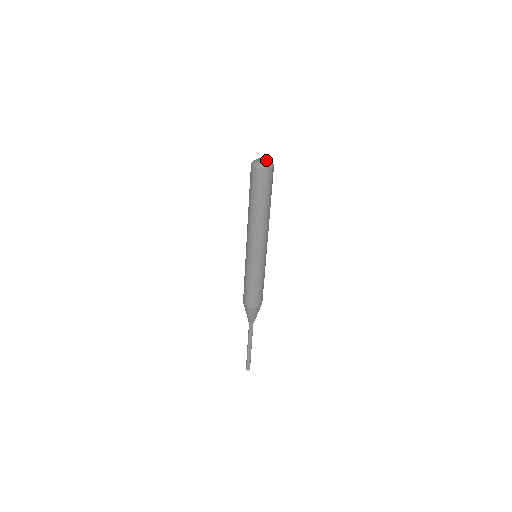
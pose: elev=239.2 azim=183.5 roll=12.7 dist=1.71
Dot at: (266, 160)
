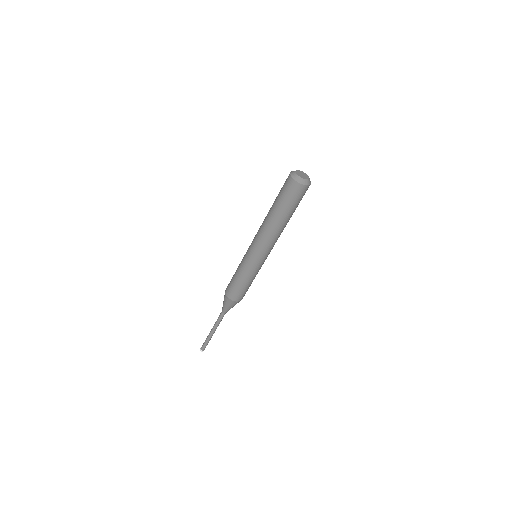
Dot at: (306, 176)
